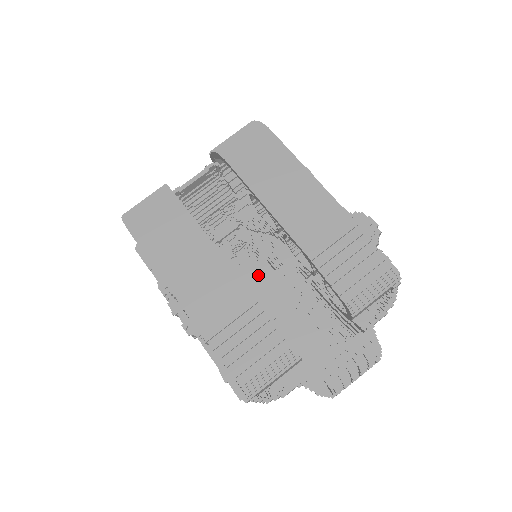
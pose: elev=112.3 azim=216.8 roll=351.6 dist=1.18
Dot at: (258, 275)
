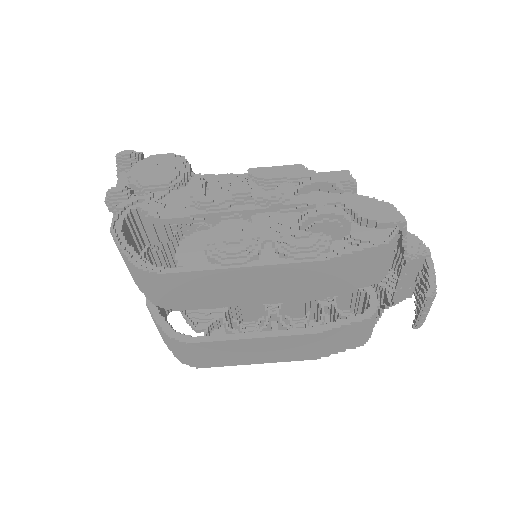
Dot at: occluded
